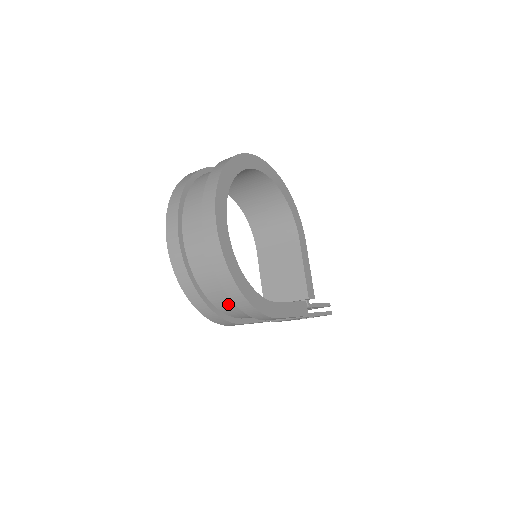
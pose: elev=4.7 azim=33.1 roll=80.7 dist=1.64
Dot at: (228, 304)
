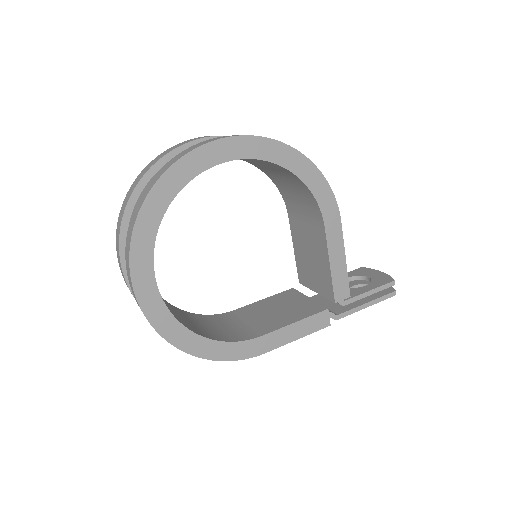
Dot at: occluded
